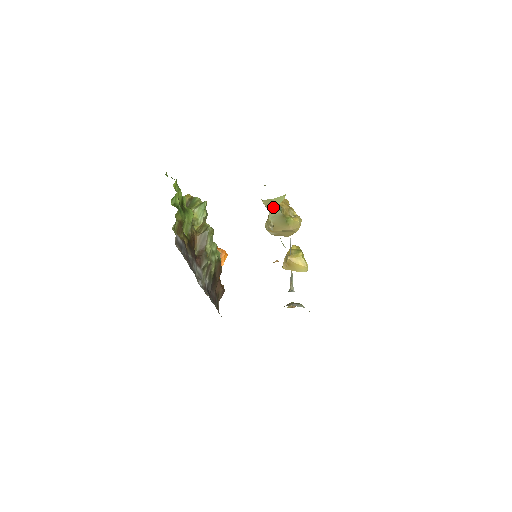
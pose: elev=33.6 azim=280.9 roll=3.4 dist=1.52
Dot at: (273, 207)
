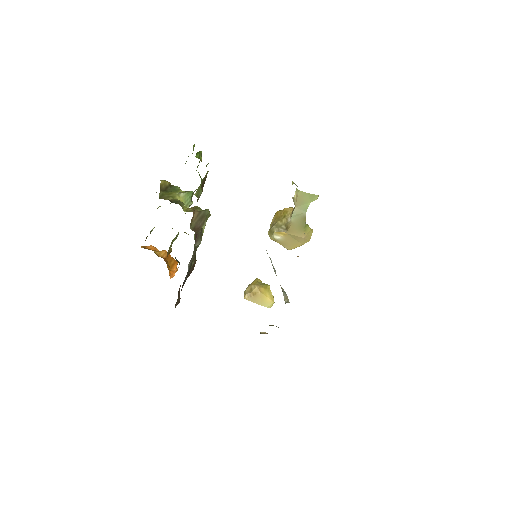
Dot at: (302, 204)
